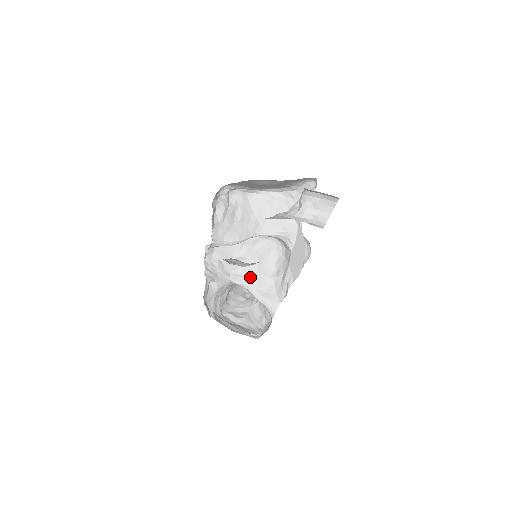
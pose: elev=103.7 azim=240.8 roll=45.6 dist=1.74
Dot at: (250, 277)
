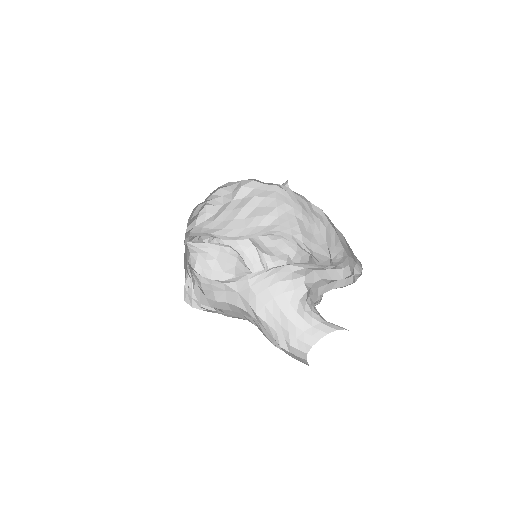
Dot at: (259, 241)
